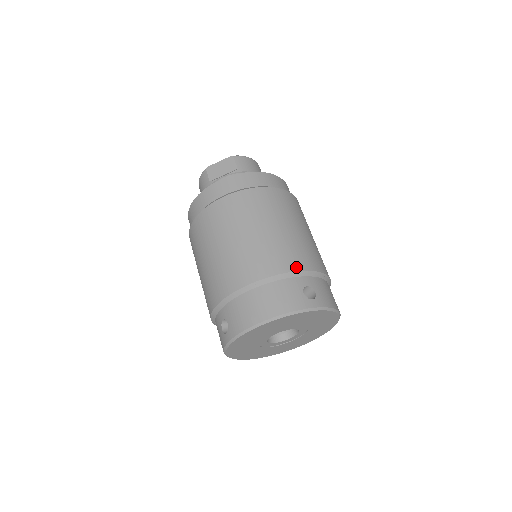
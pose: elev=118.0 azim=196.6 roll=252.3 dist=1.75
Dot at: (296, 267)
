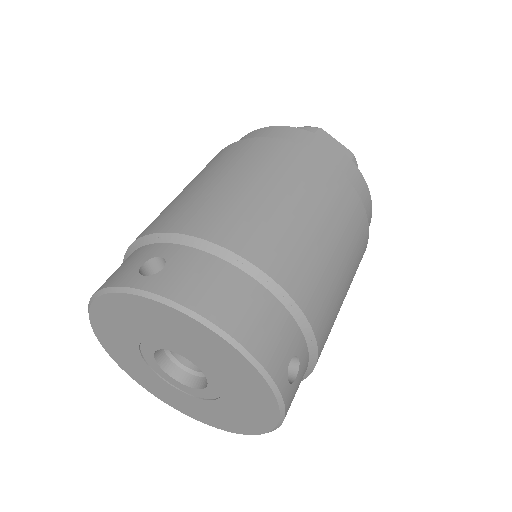
Dot at: (315, 323)
